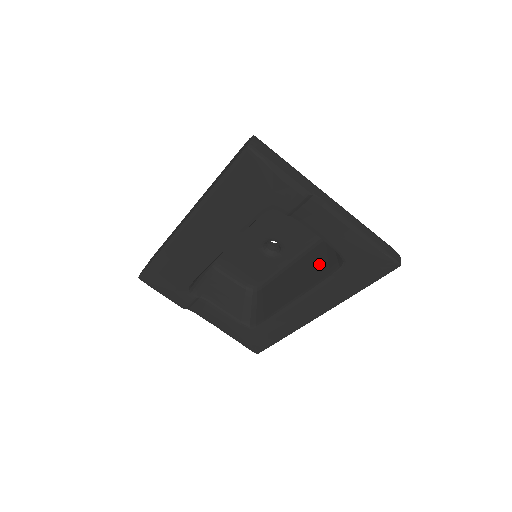
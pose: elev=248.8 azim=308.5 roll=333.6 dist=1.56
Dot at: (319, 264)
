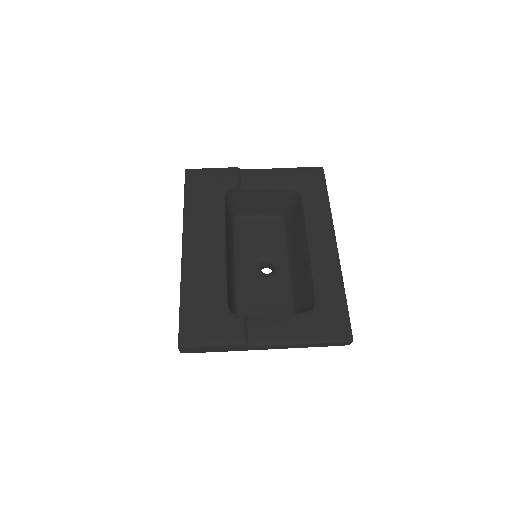
Dot at: (296, 223)
